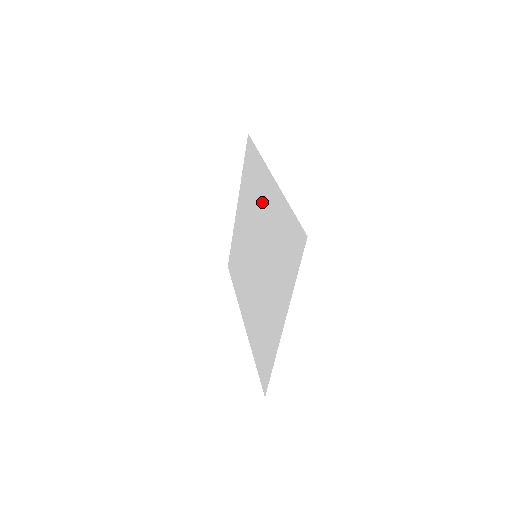
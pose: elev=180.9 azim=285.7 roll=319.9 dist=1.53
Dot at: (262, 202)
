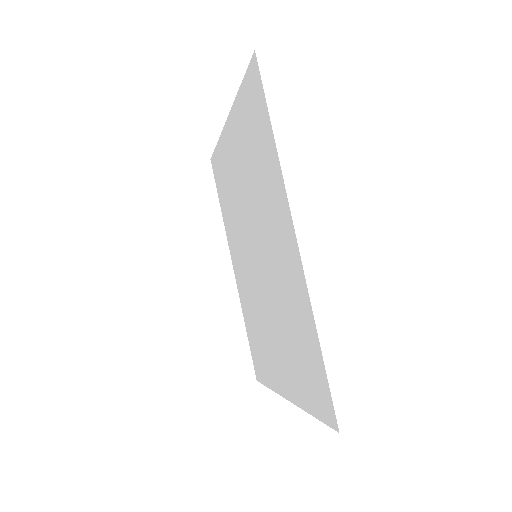
Dot at: (273, 226)
